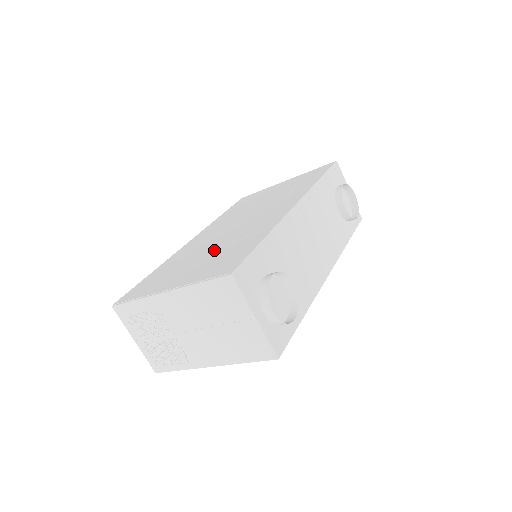
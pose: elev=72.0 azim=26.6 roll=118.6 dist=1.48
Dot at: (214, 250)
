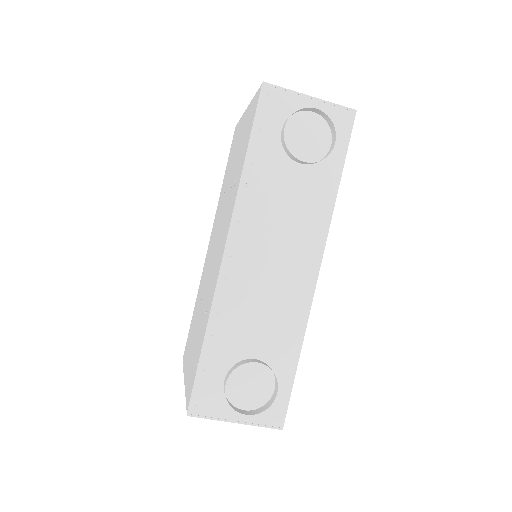
Dot at: (200, 316)
